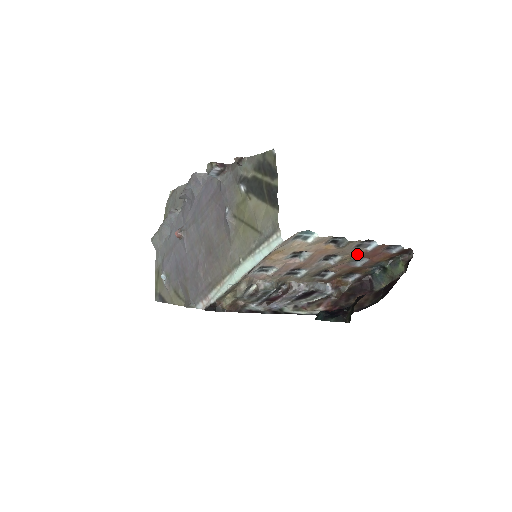
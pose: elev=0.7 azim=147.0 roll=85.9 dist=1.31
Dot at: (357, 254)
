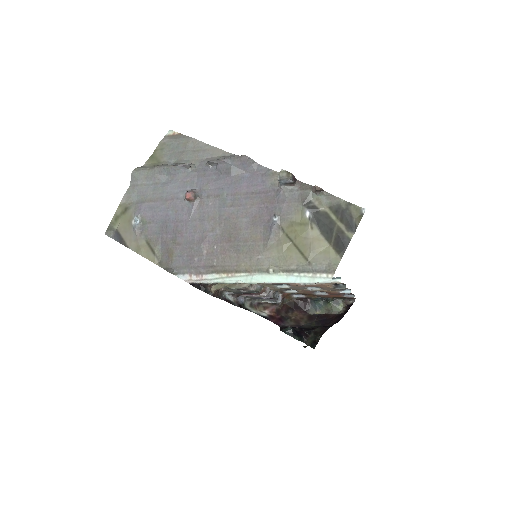
Dot at: (330, 291)
